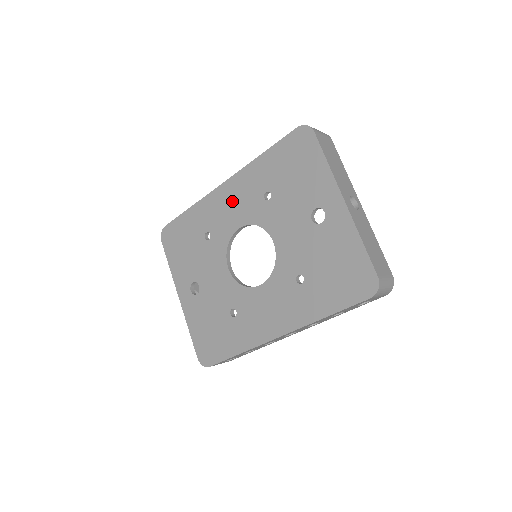
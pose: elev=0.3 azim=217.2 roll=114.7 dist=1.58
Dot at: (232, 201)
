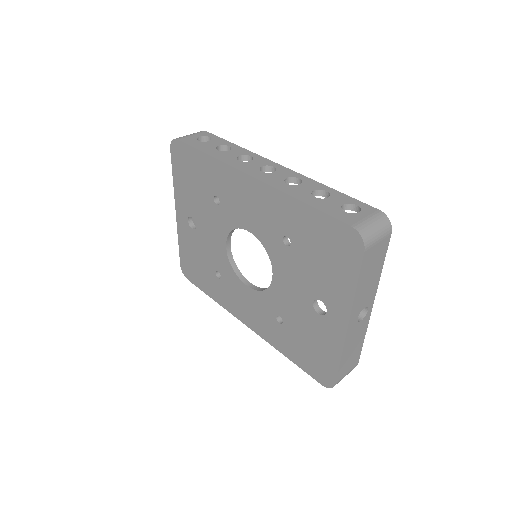
Dot at: (252, 203)
